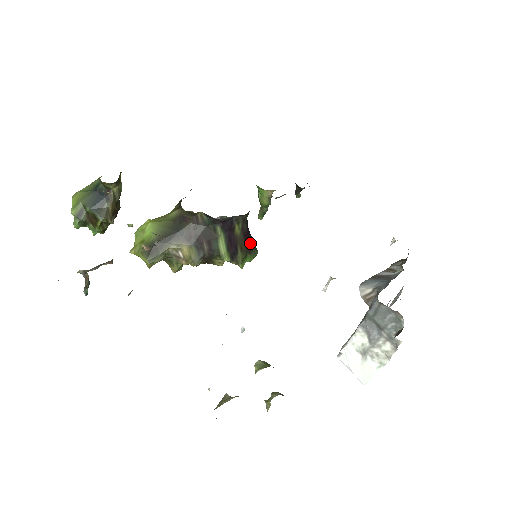
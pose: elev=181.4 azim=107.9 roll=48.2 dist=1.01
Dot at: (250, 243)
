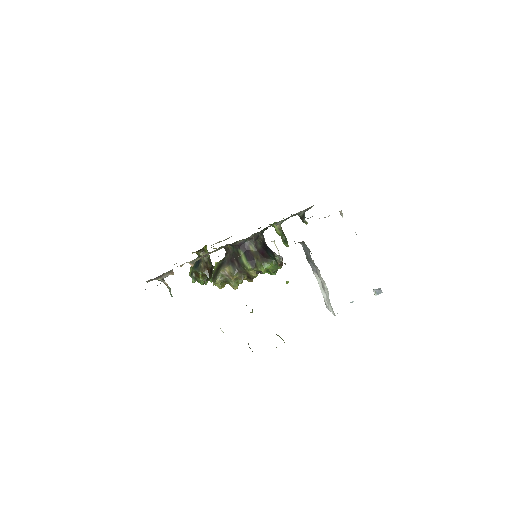
Dot at: (267, 256)
